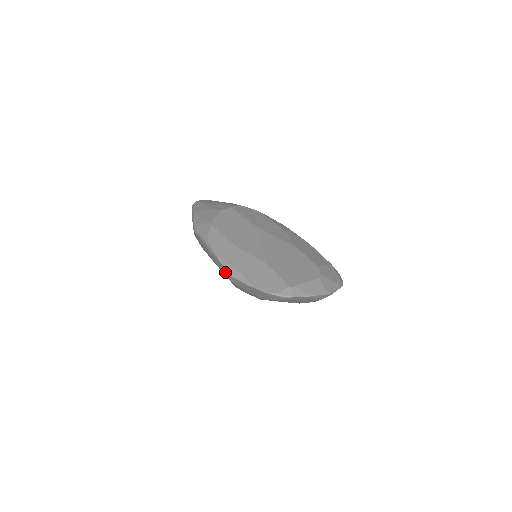
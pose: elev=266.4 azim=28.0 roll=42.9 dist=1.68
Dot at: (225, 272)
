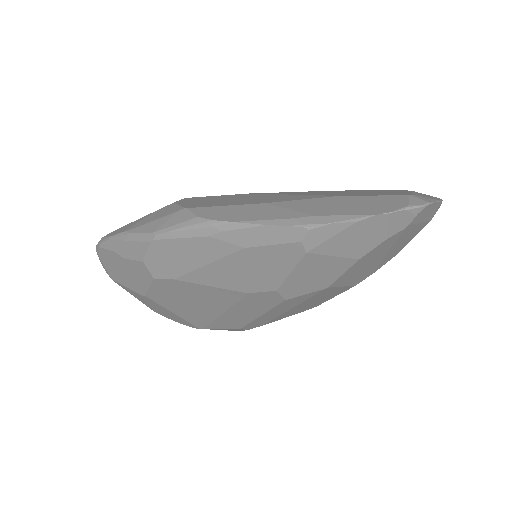
Dot at: (282, 239)
